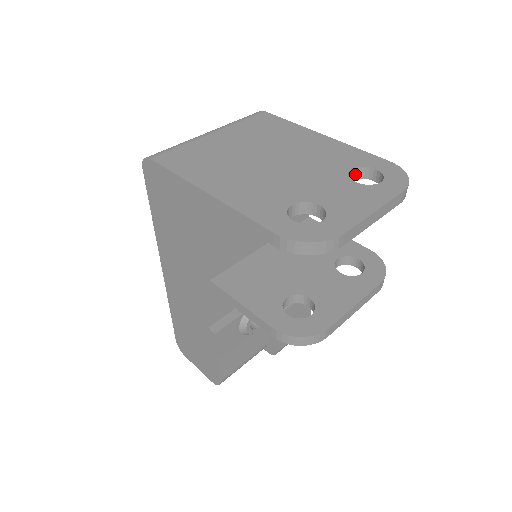
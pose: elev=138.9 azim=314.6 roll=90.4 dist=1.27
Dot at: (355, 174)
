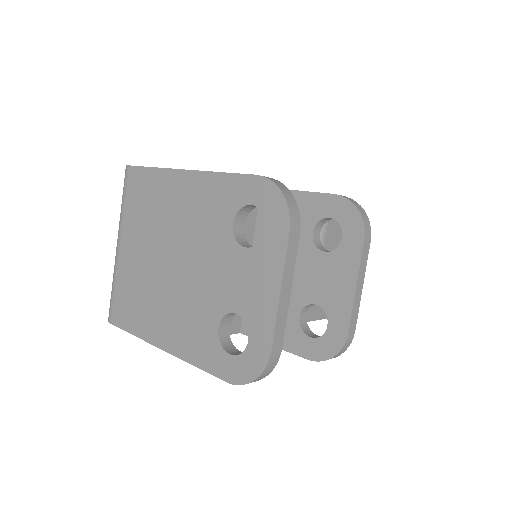
Dot at: (241, 217)
